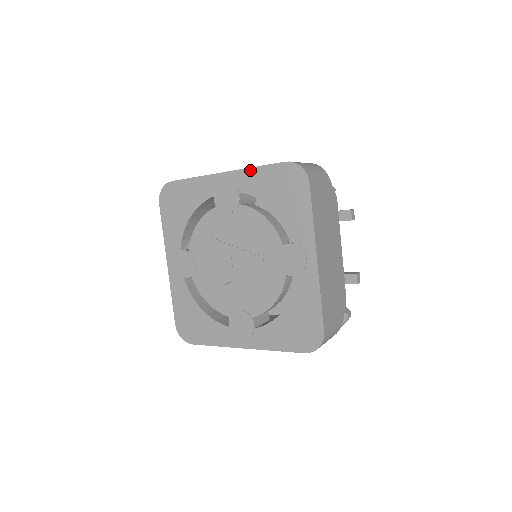
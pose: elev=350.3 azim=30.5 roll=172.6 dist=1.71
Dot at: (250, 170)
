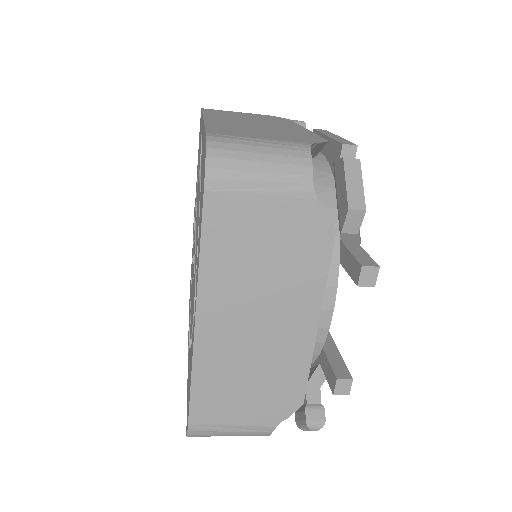
Dot at: occluded
